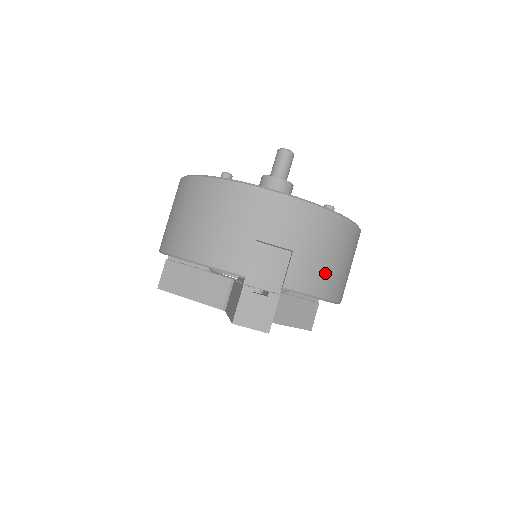
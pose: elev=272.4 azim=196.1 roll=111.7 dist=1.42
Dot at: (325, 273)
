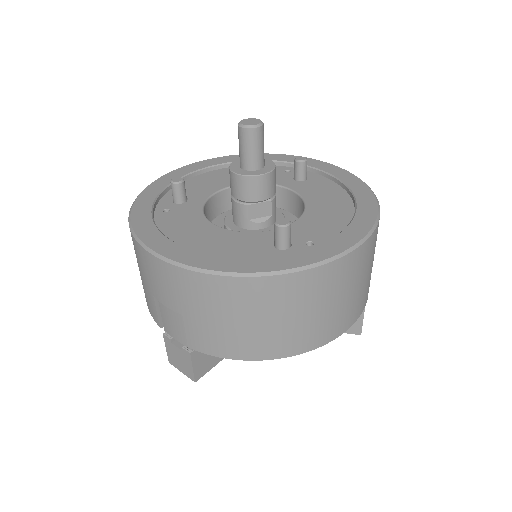
Dot at: (235, 337)
